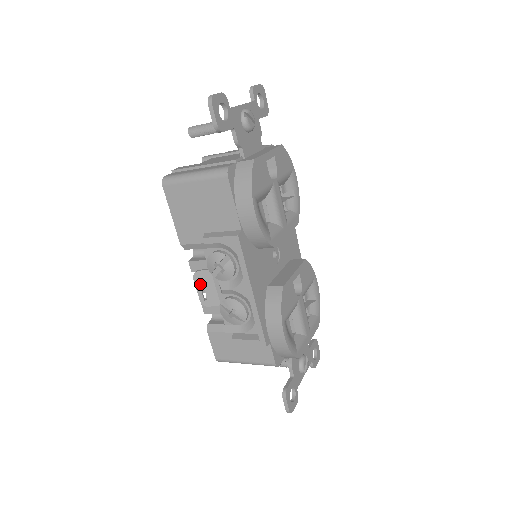
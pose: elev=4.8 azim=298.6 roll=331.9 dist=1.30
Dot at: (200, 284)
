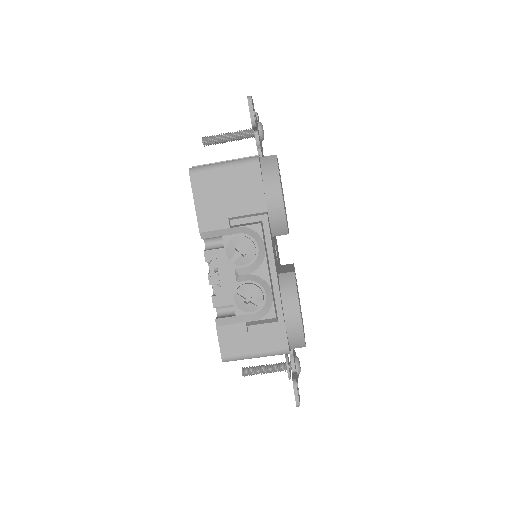
Dot at: (213, 274)
